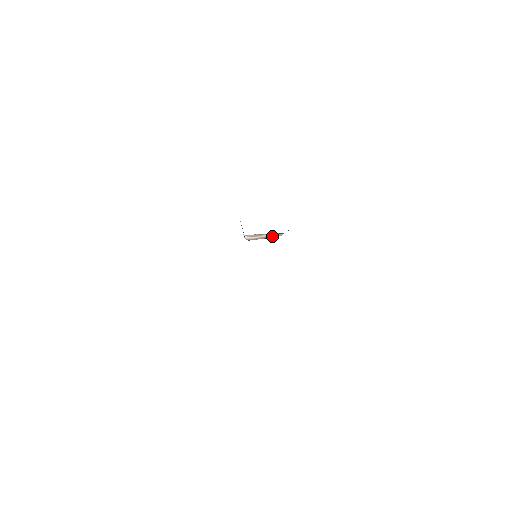
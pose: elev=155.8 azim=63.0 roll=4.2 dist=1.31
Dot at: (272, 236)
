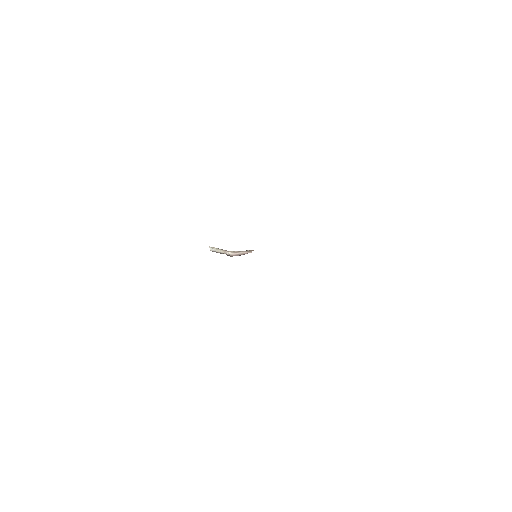
Dot at: (245, 253)
